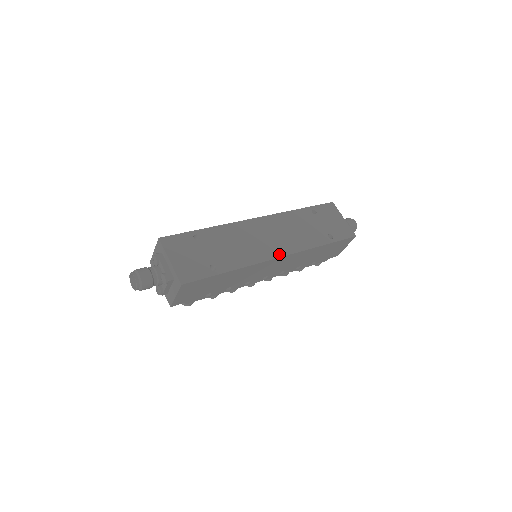
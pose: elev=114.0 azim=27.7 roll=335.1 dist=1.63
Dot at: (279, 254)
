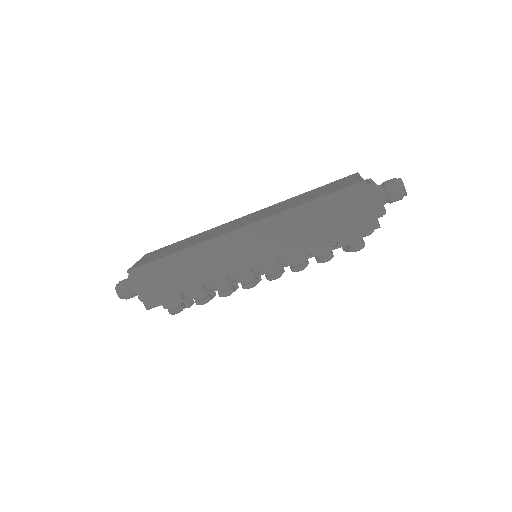
Dot at: (238, 227)
